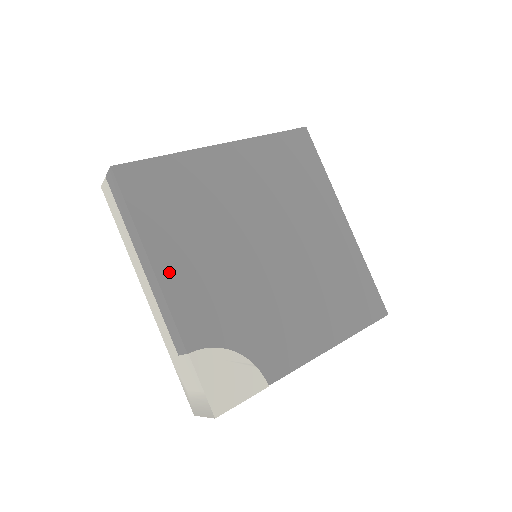
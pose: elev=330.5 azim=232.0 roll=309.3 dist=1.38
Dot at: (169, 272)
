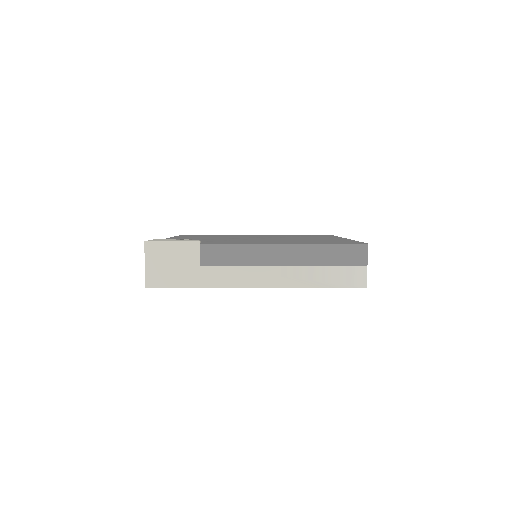
Dot at: occluded
